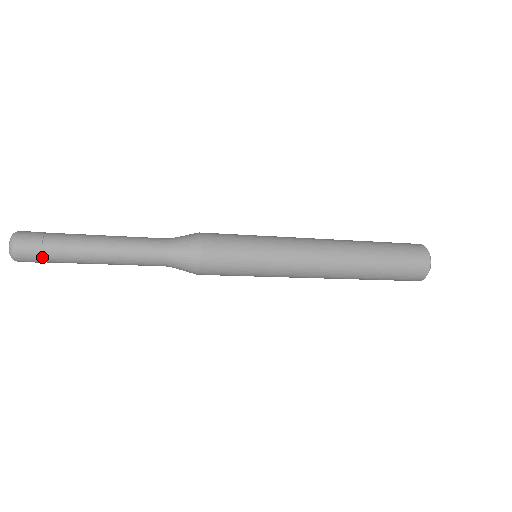
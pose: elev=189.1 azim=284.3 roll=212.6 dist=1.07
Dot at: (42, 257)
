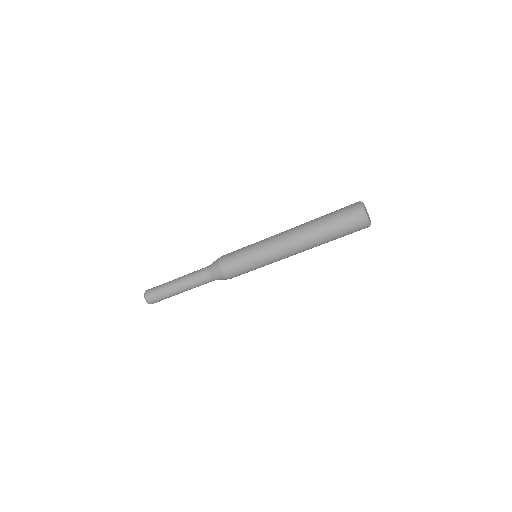
Dot at: (159, 299)
